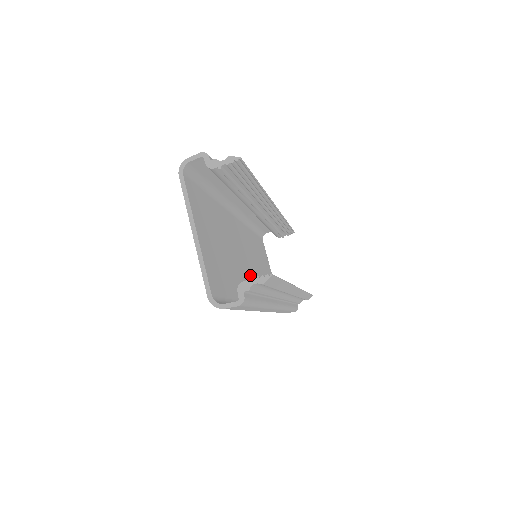
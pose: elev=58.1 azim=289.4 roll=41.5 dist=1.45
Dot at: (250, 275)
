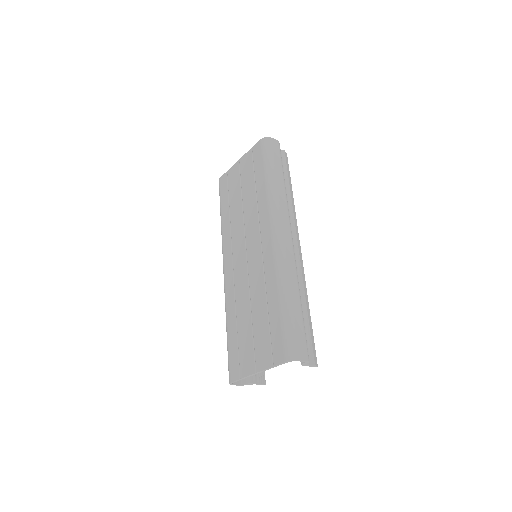
Dot at: occluded
